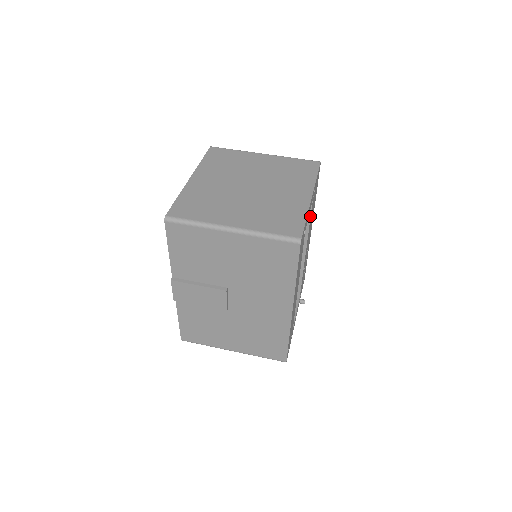
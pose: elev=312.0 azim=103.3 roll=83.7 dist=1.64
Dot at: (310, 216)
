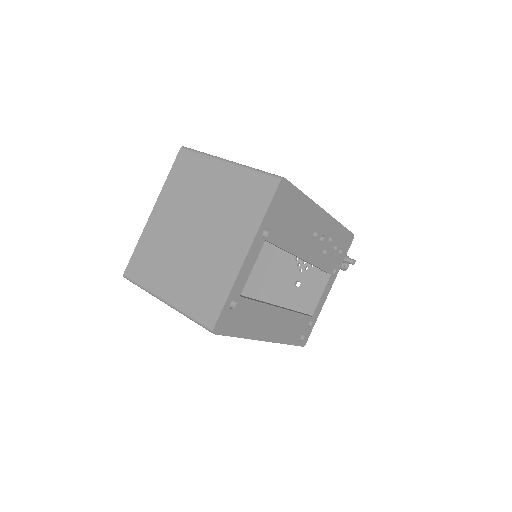
Dot at: (277, 246)
